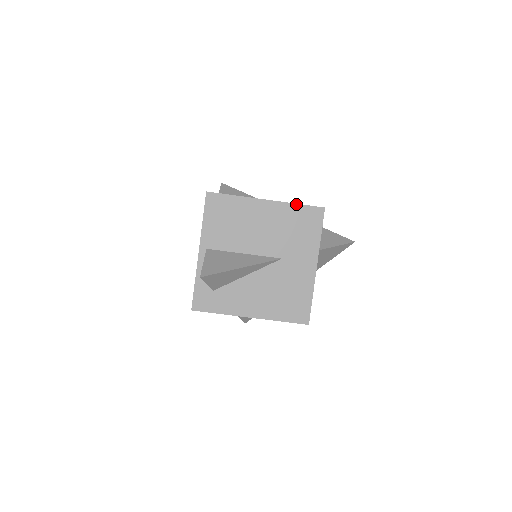
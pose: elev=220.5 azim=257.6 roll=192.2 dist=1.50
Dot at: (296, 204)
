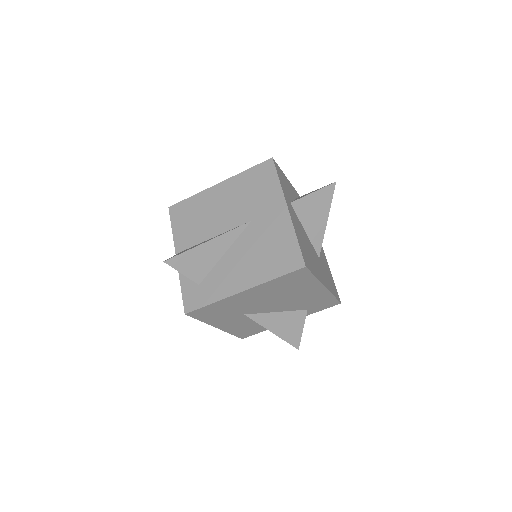
Dot at: (245, 171)
